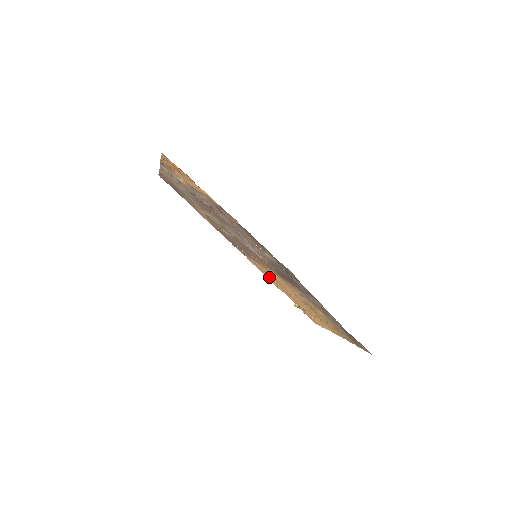
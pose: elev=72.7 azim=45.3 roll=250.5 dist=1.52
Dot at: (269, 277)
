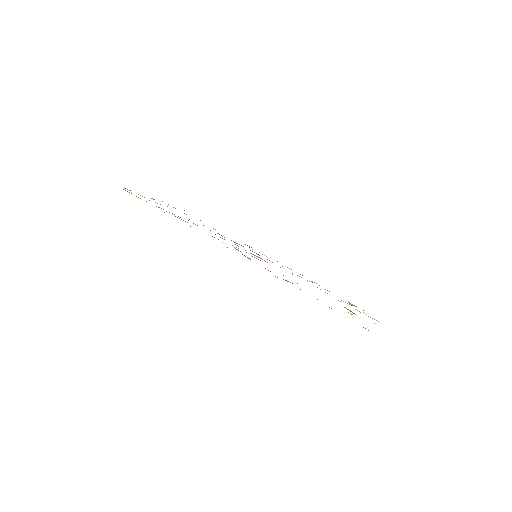
Dot at: occluded
